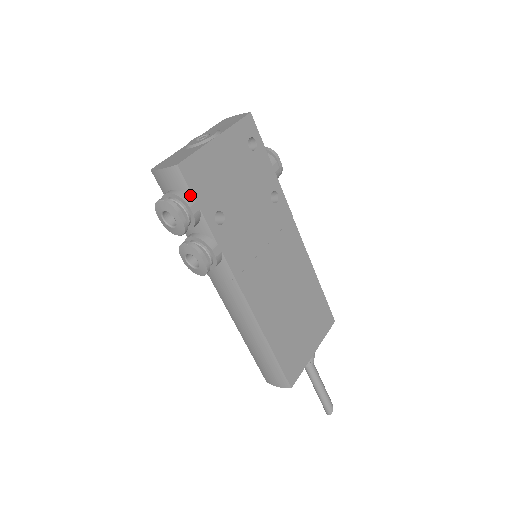
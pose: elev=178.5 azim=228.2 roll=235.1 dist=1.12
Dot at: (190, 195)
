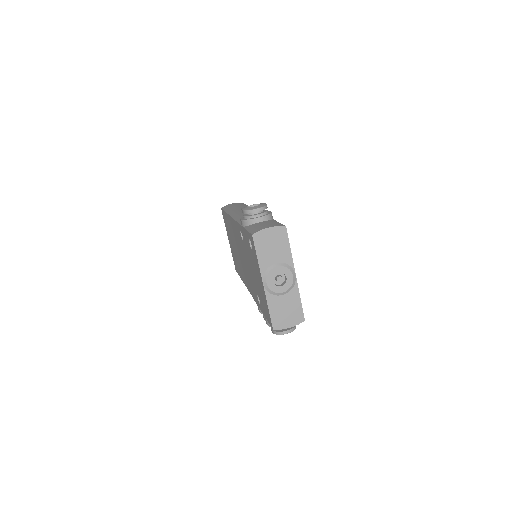
Dot at: occluded
